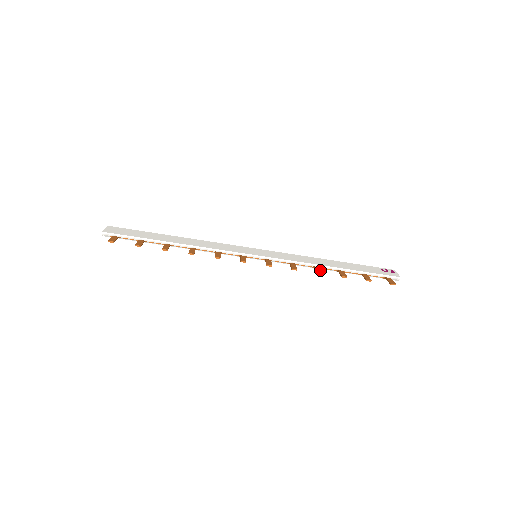
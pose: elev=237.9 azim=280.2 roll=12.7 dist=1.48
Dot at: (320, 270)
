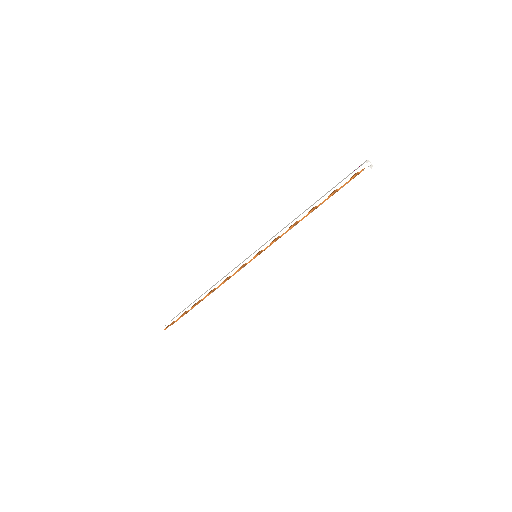
Dot at: (293, 224)
